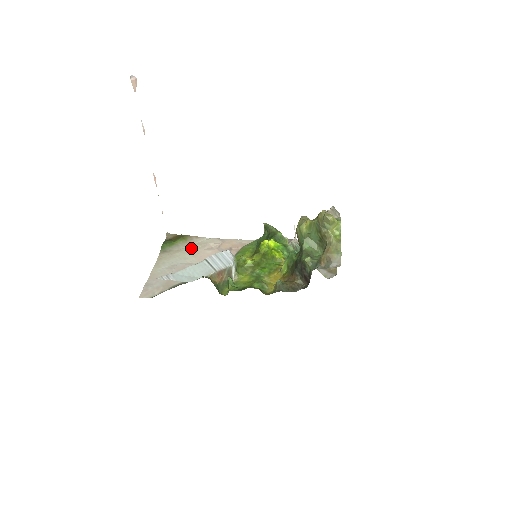
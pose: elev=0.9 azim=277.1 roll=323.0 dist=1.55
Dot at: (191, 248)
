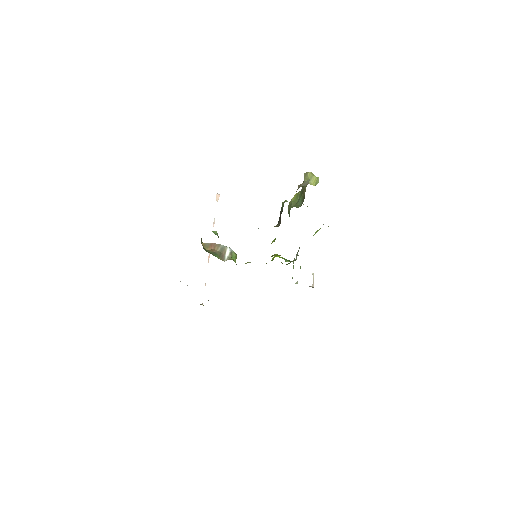
Dot at: occluded
